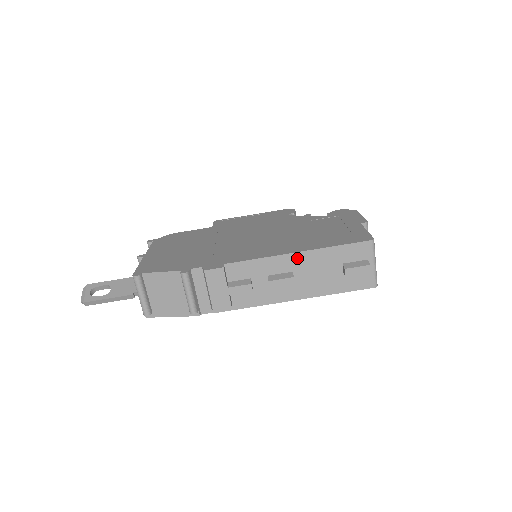
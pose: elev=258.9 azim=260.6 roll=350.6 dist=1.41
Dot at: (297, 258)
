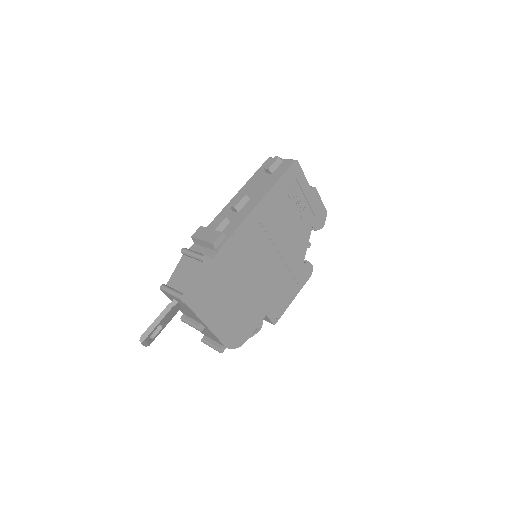
Dot at: (240, 194)
